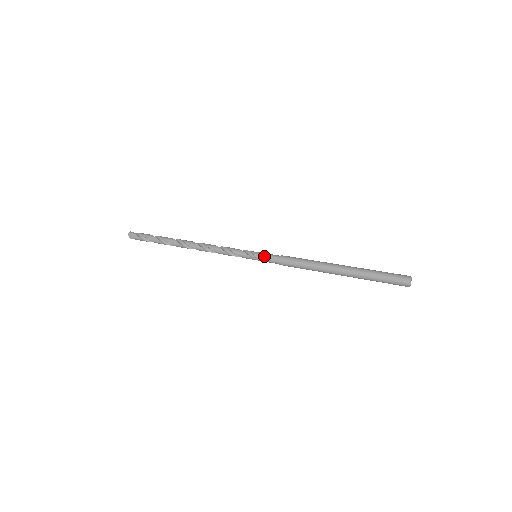
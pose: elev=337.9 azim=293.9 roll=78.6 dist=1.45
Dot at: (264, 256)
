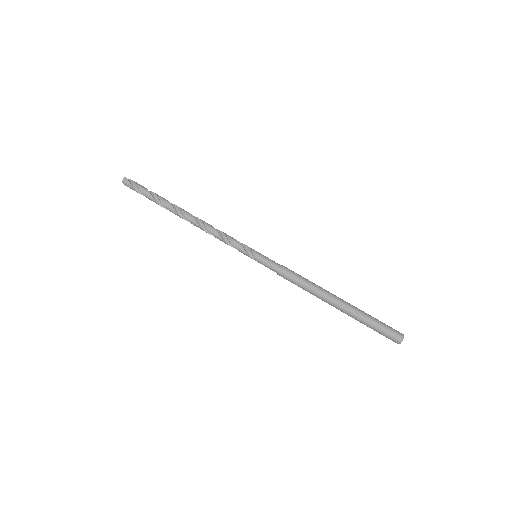
Dot at: (264, 262)
